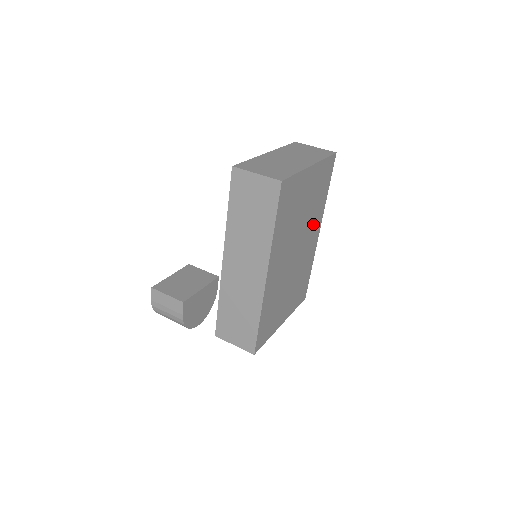
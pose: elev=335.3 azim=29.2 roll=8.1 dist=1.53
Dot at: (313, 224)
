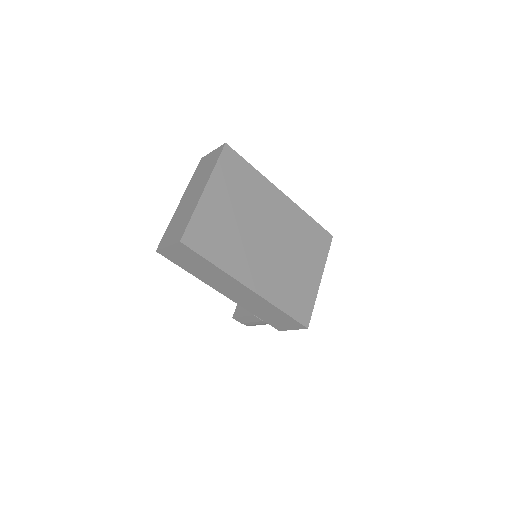
Dot at: (266, 202)
